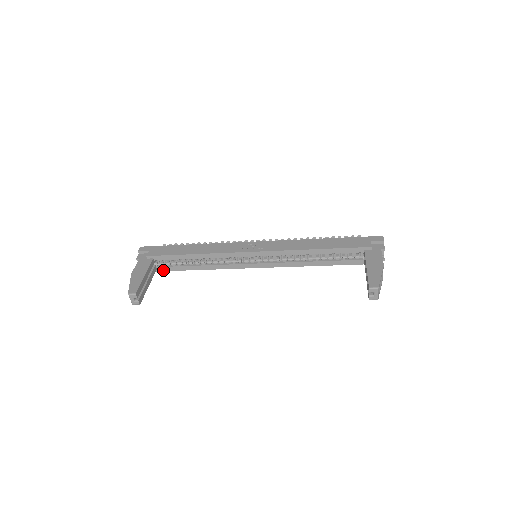
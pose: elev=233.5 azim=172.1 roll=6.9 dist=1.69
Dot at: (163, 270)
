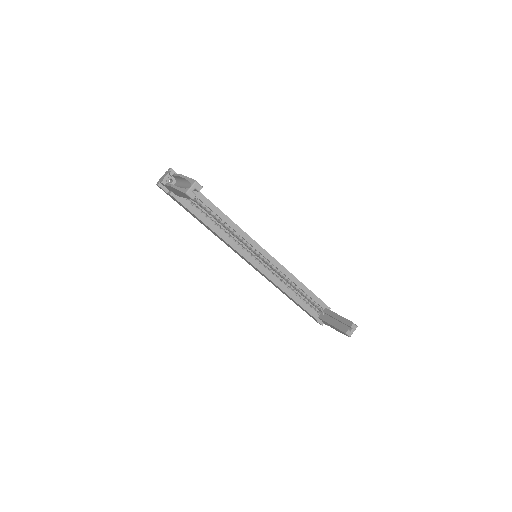
Dot at: (181, 202)
